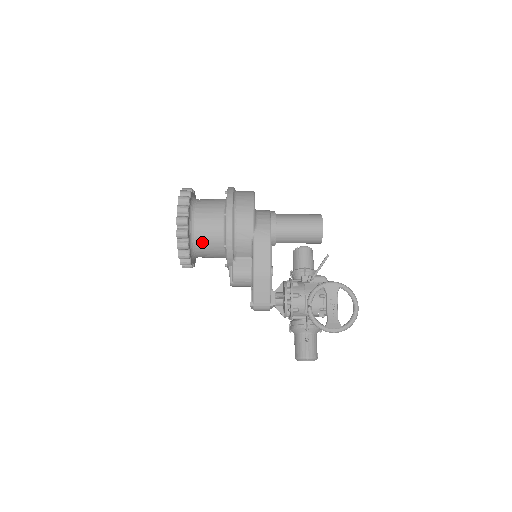
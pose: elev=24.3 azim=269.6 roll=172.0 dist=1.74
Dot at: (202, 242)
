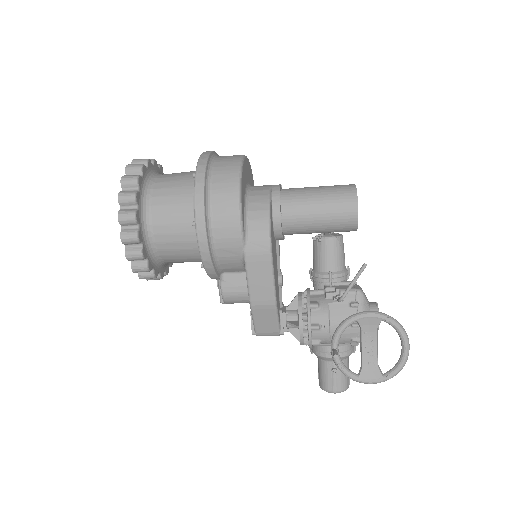
Dot at: (170, 255)
